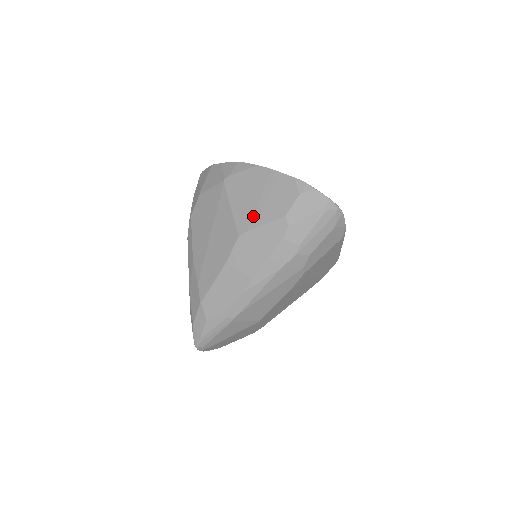
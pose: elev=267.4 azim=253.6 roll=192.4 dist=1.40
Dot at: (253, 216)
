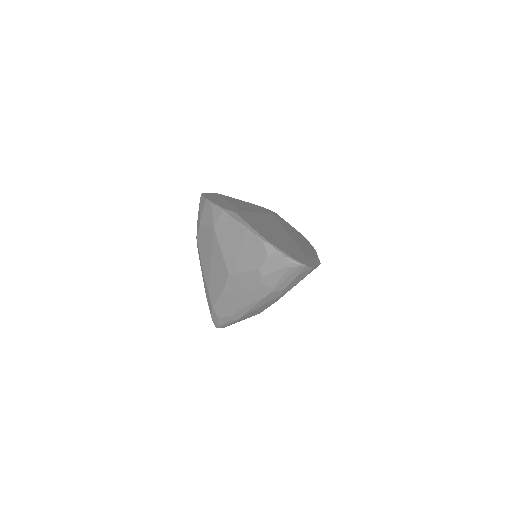
Dot at: (237, 263)
